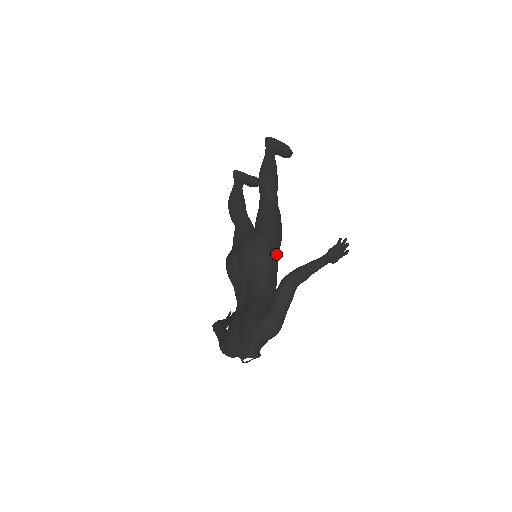
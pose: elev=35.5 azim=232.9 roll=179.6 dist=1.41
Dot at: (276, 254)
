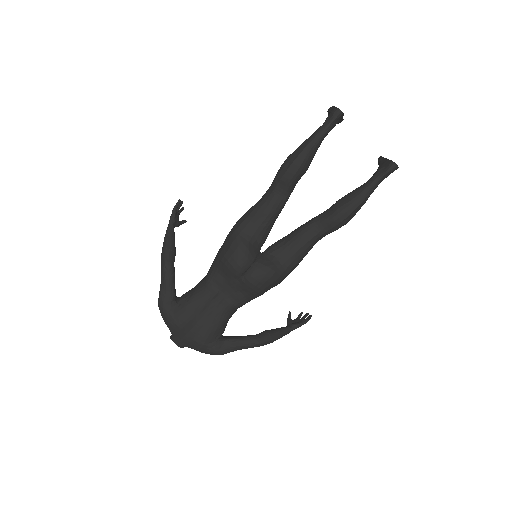
Dot at: occluded
